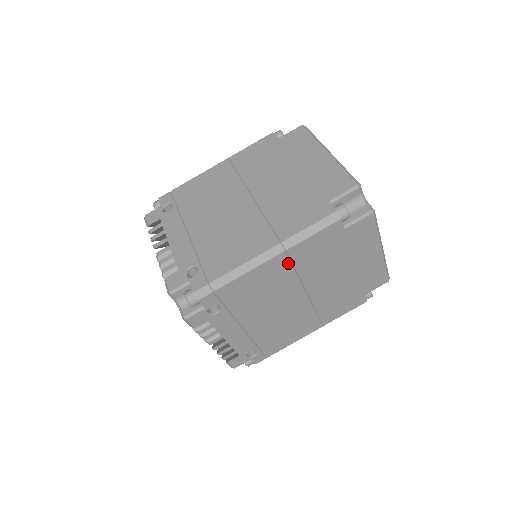
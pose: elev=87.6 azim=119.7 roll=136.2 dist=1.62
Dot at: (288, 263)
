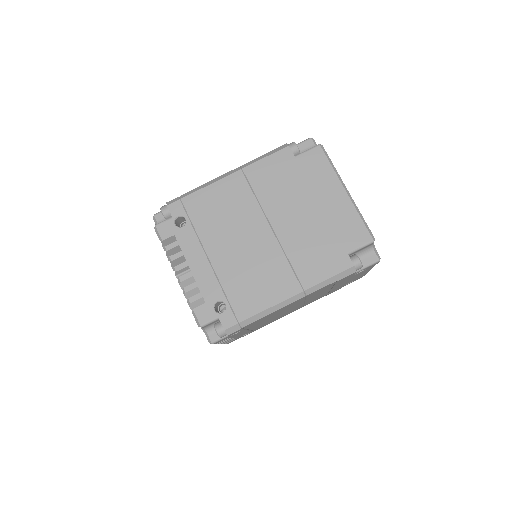
Dot at: (246, 184)
